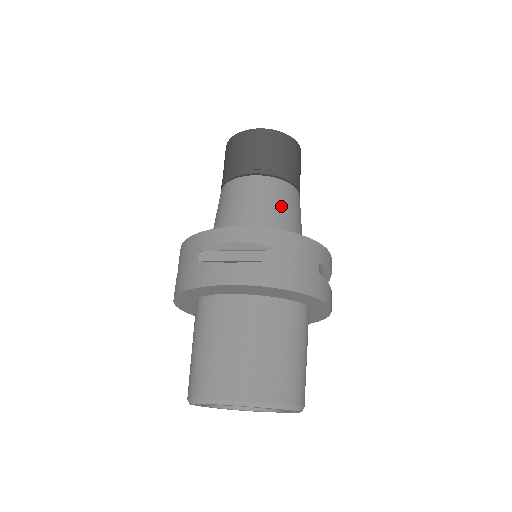
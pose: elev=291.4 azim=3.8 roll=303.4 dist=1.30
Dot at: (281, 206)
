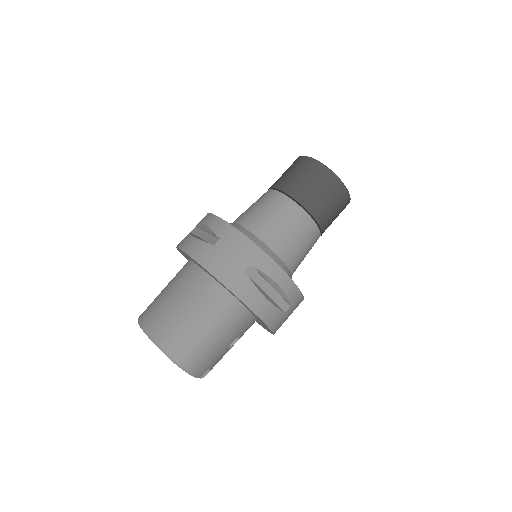
Dot at: (272, 217)
